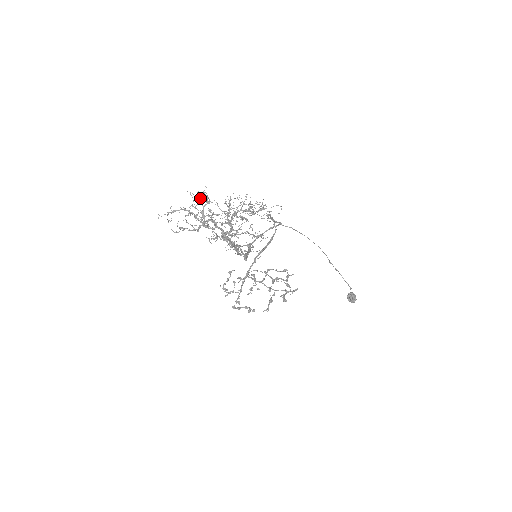
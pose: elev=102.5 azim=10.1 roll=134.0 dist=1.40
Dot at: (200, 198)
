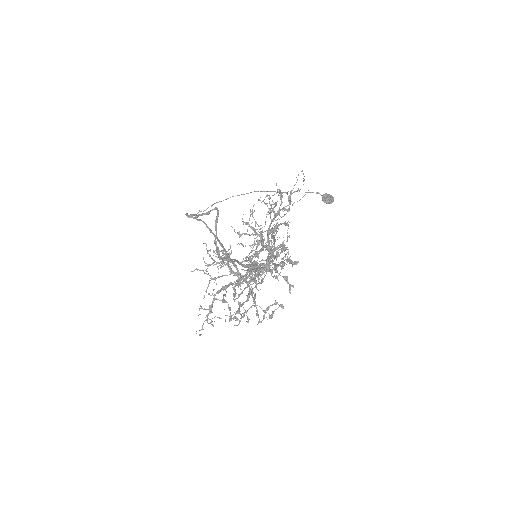
Dot at: (215, 261)
